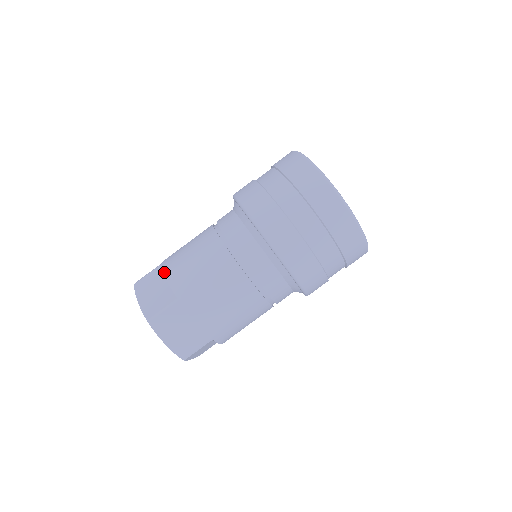
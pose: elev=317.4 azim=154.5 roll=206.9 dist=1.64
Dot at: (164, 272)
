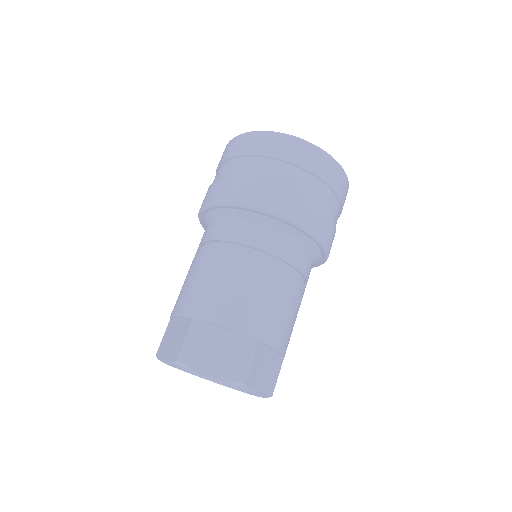
Dot at: (172, 314)
